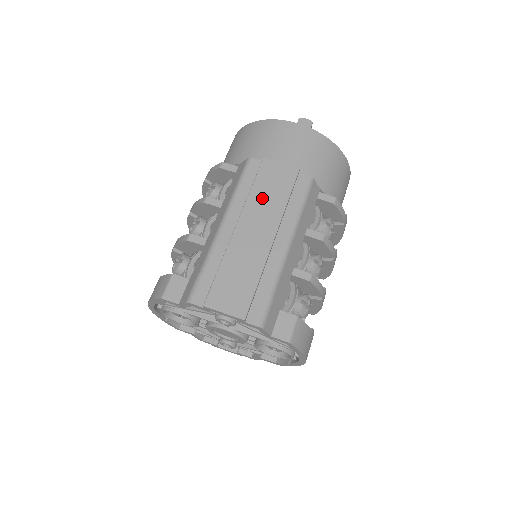
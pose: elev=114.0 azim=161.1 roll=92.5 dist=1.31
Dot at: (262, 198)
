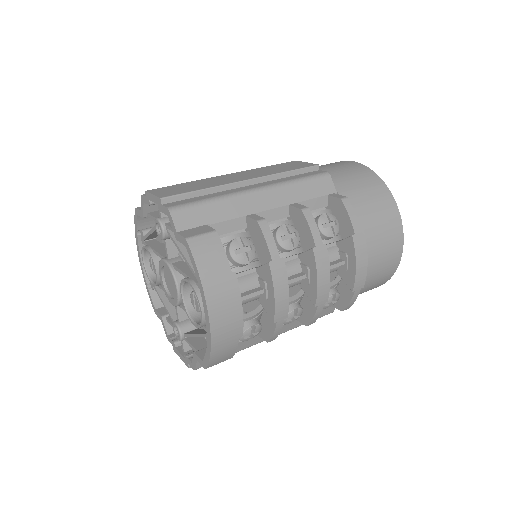
Dot at: (267, 169)
